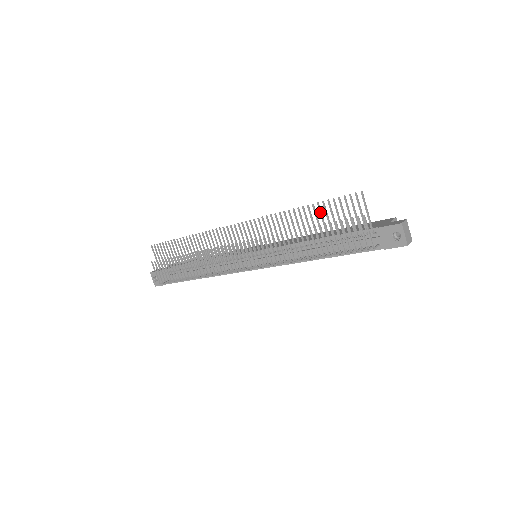
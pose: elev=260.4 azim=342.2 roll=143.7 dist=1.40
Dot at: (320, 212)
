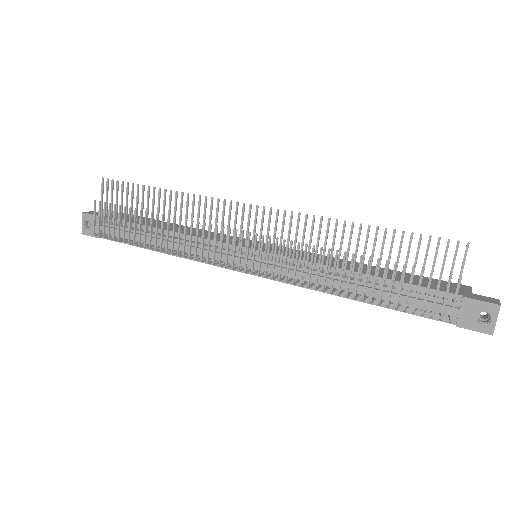
Dot at: (392, 243)
